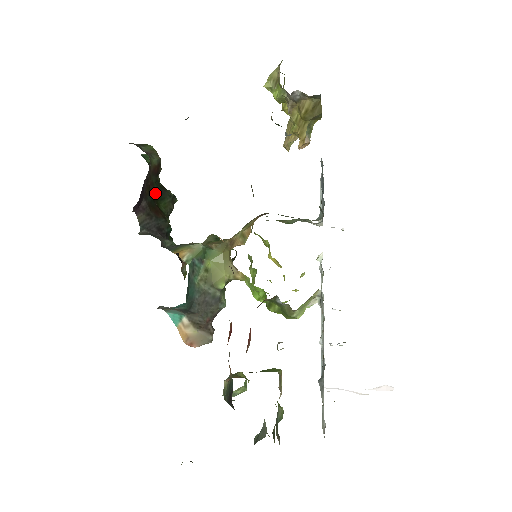
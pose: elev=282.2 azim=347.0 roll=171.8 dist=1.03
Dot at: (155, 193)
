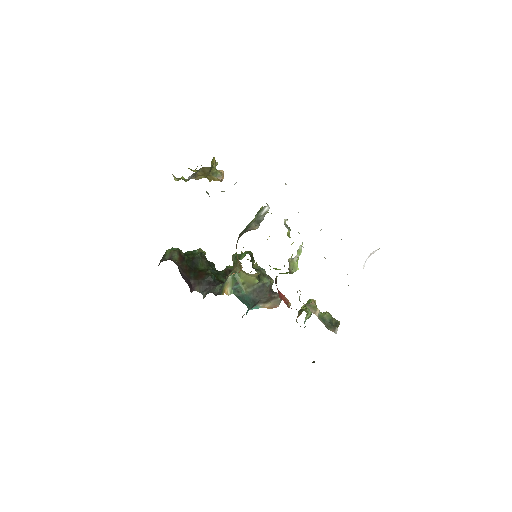
Dot at: (192, 267)
